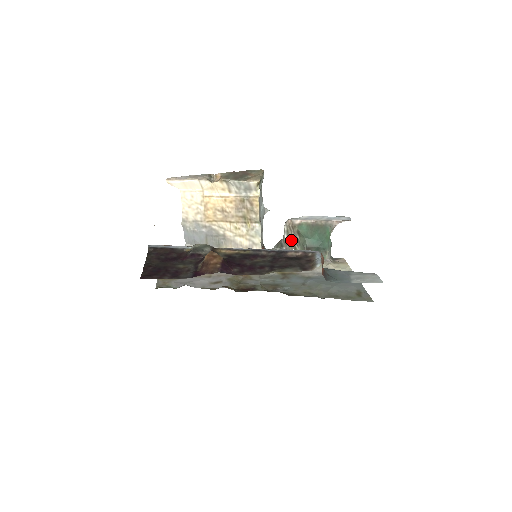
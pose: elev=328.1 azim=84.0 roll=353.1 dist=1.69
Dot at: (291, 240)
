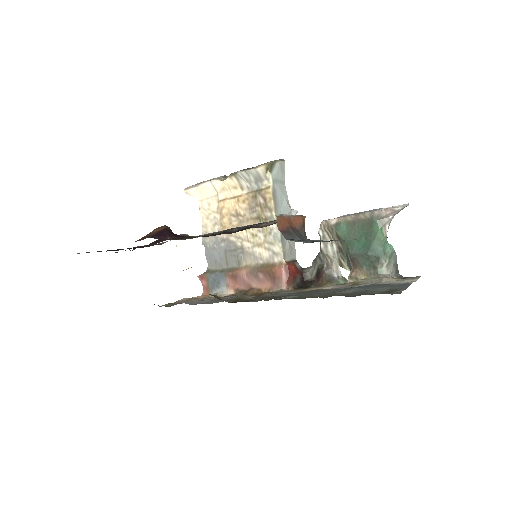
Dot at: (333, 252)
